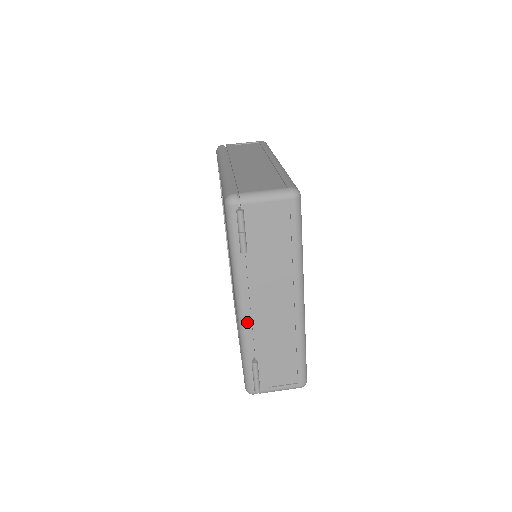
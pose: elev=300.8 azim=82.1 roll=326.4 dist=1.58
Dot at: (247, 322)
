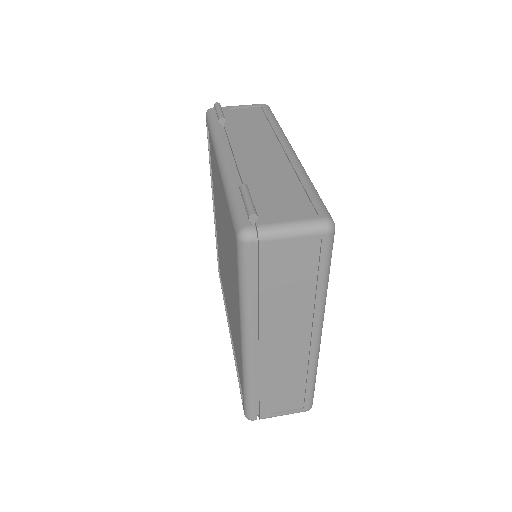
Dot at: (230, 163)
